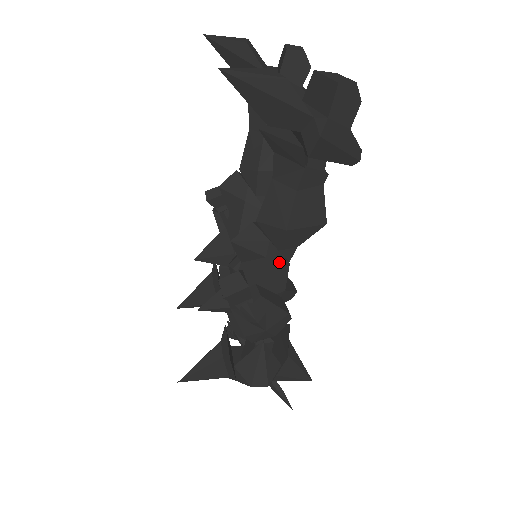
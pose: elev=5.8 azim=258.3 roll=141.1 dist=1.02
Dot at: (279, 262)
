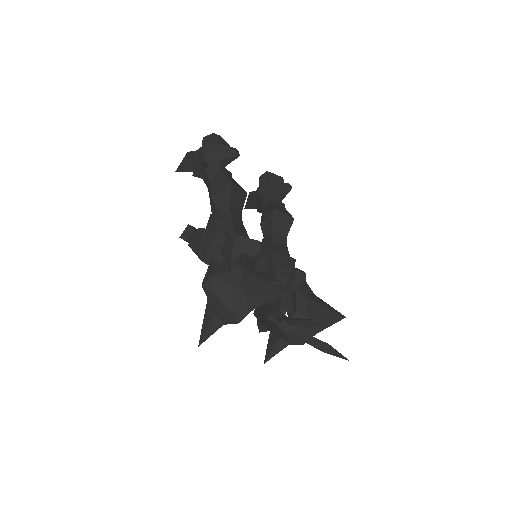
Dot at: (224, 220)
